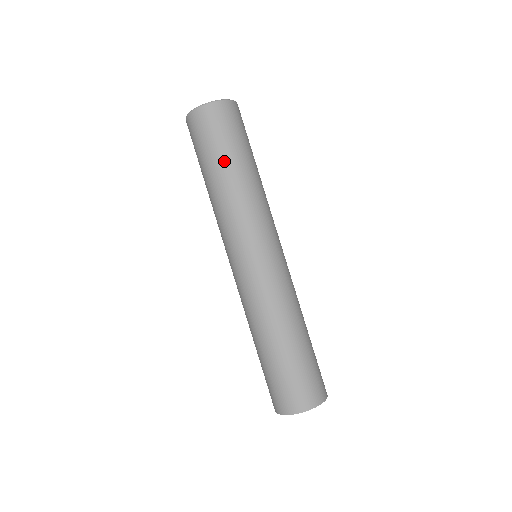
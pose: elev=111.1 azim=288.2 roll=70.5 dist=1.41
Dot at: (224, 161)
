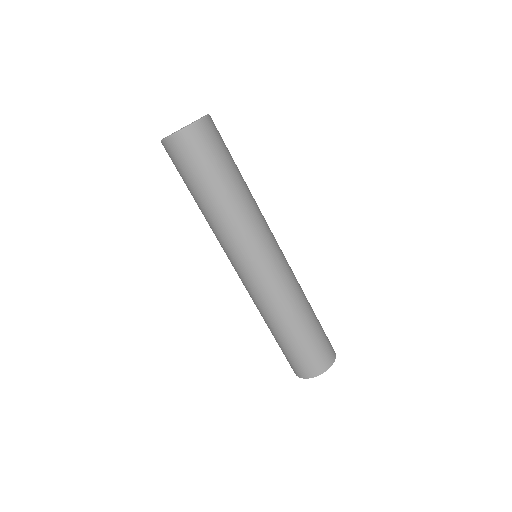
Dot at: (211, 185)
